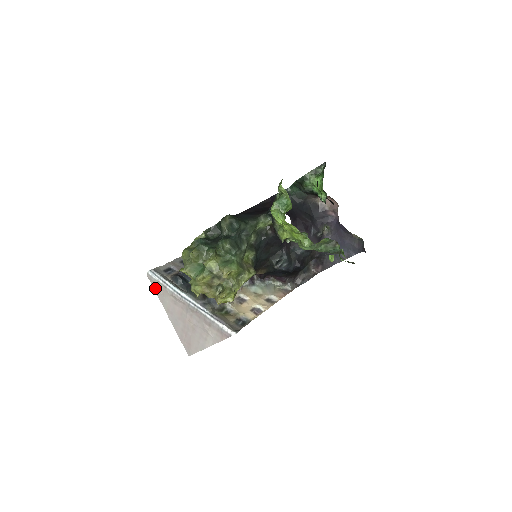
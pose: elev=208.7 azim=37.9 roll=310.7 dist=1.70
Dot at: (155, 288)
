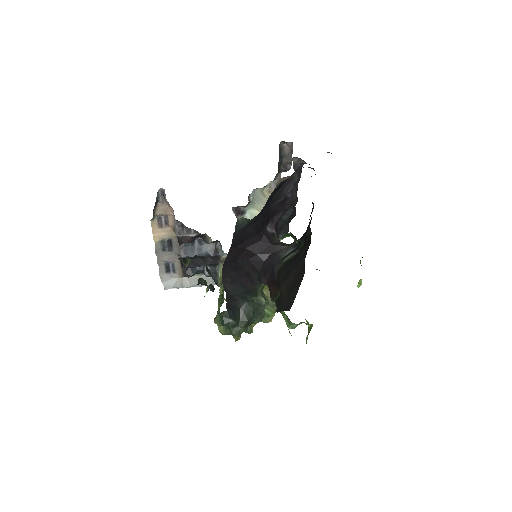
Dot at: occluded
